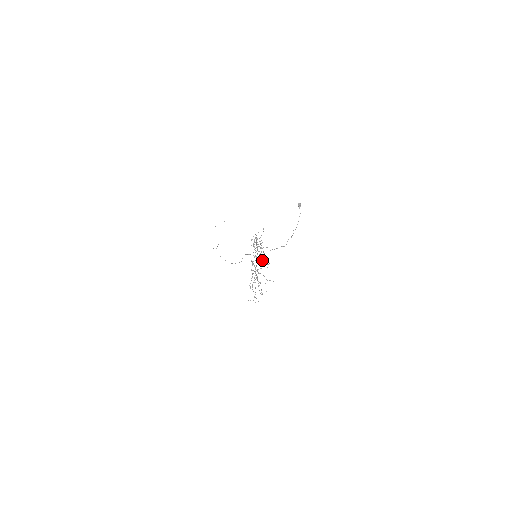
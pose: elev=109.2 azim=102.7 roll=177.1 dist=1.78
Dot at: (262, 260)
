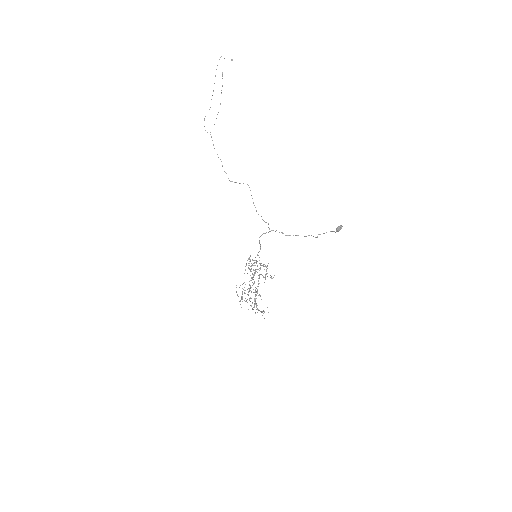
Dot at: (259, 295)
